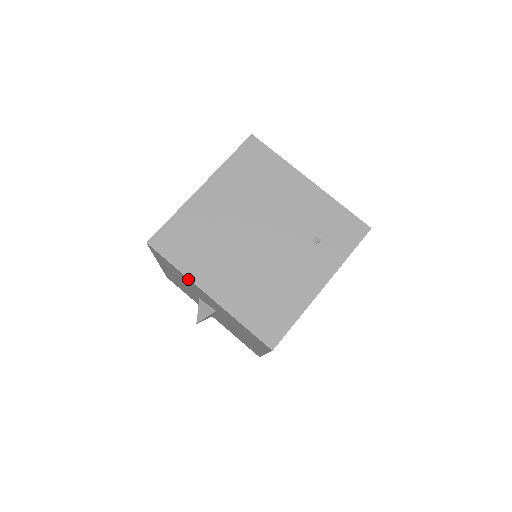
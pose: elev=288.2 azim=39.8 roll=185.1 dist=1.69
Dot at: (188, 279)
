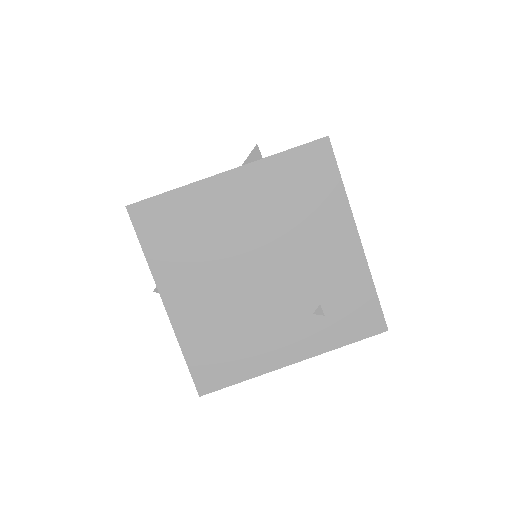
Dot at: (152, 273)
